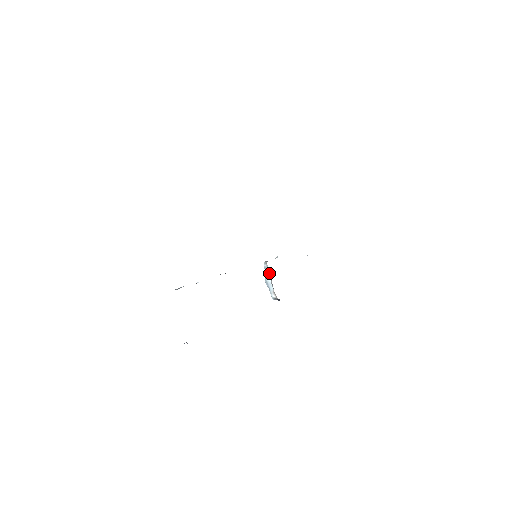
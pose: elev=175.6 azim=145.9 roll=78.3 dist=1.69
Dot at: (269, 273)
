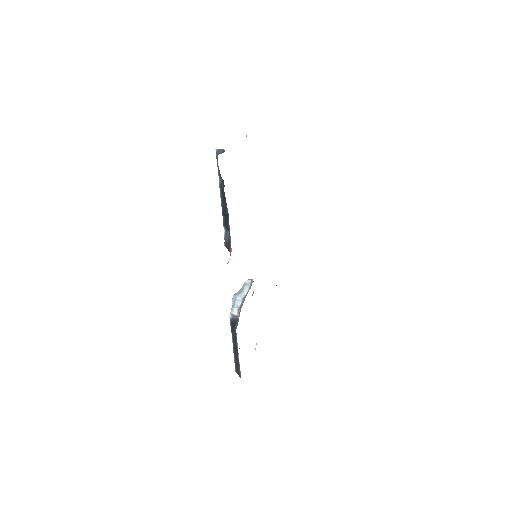
Dot at: (246, 291)
